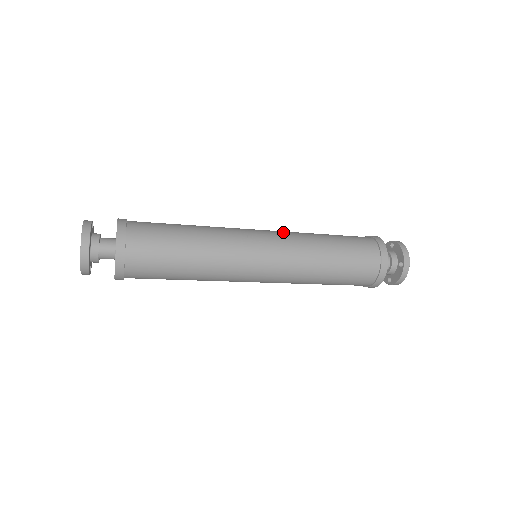
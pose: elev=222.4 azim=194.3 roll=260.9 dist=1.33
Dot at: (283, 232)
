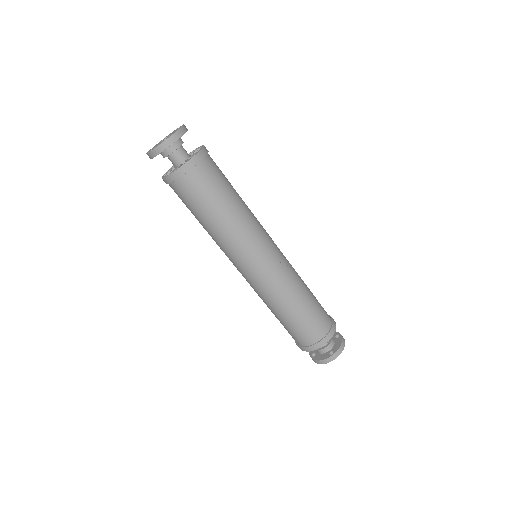
Dot at: occluded
